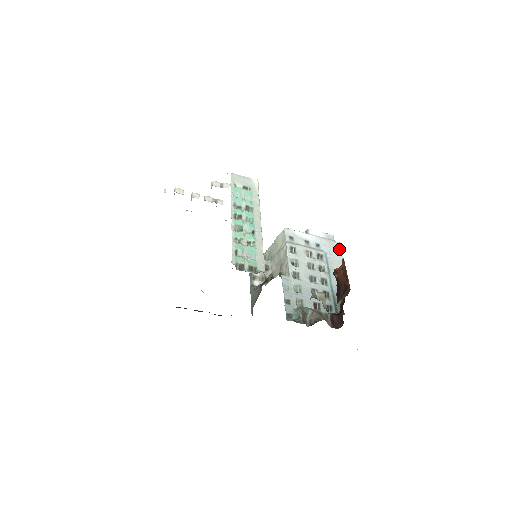
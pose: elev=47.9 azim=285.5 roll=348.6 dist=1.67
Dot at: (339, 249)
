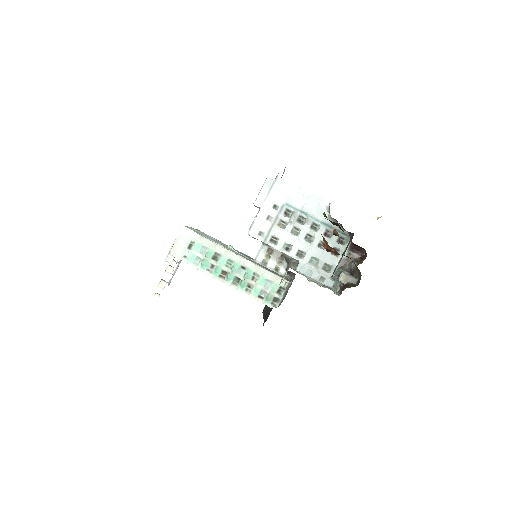
Dot at: (285, 183)
